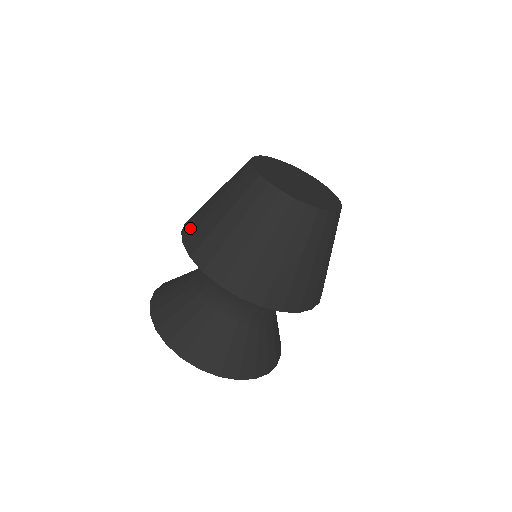
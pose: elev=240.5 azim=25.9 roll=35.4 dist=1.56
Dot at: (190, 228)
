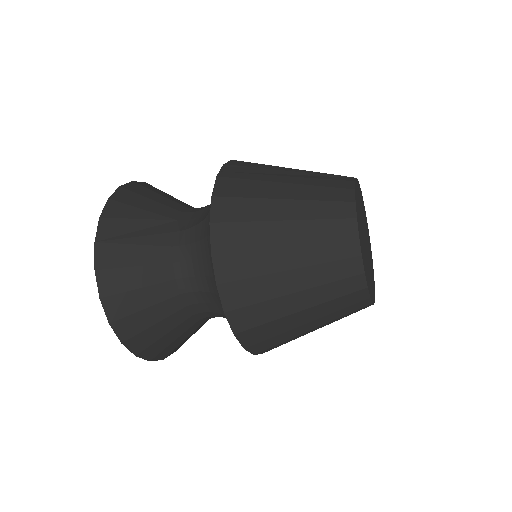
Dot at: (232, 265)
